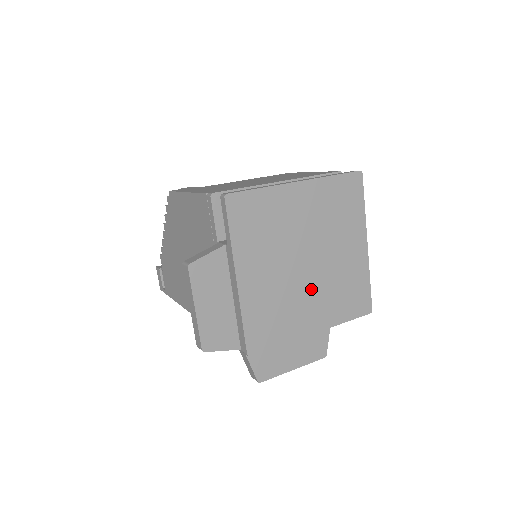
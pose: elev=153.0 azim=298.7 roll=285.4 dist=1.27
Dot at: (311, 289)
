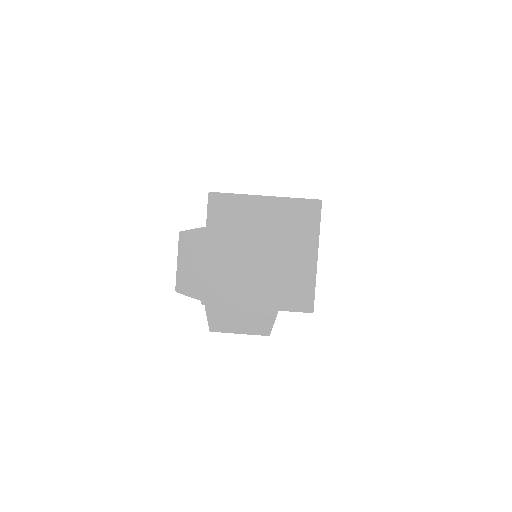
Dot at: (260, 275)
